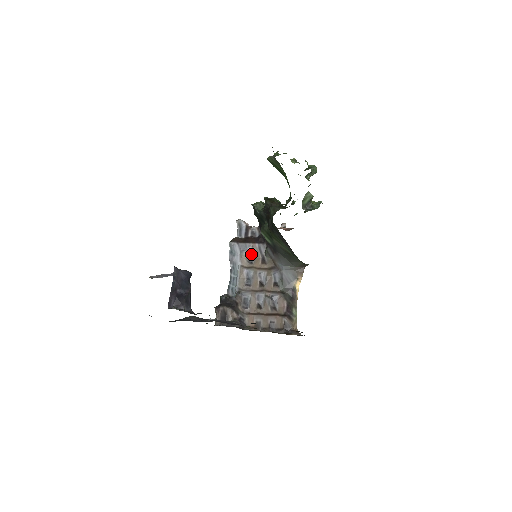
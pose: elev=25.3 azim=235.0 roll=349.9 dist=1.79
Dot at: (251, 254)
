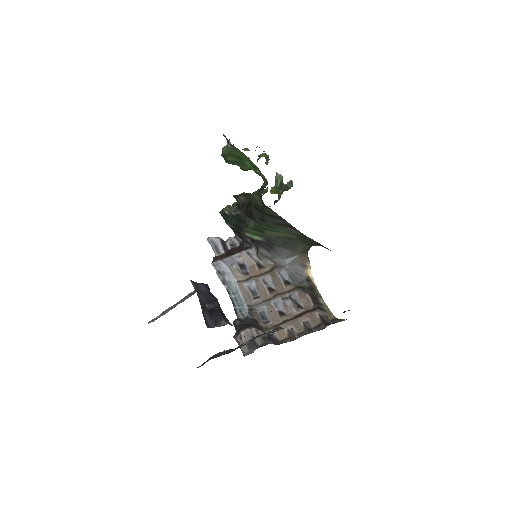
Dot at: (242, 265)
